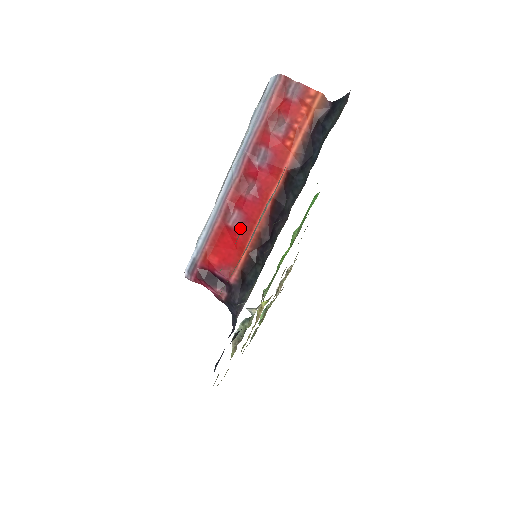
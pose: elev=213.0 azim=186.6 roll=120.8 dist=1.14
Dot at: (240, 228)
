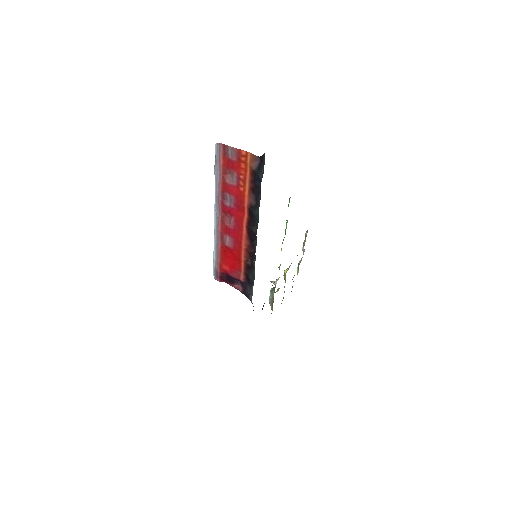
Dot at: (233, 247)
